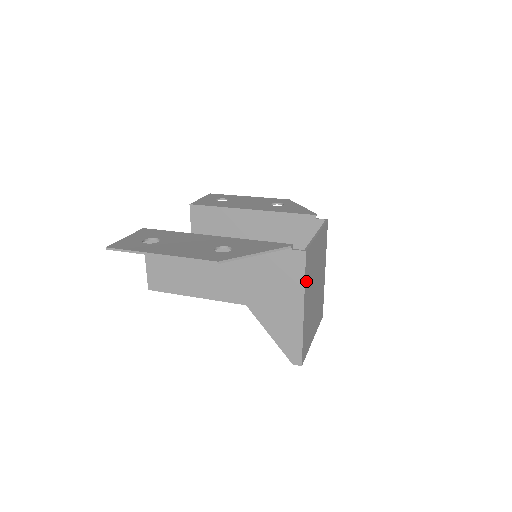
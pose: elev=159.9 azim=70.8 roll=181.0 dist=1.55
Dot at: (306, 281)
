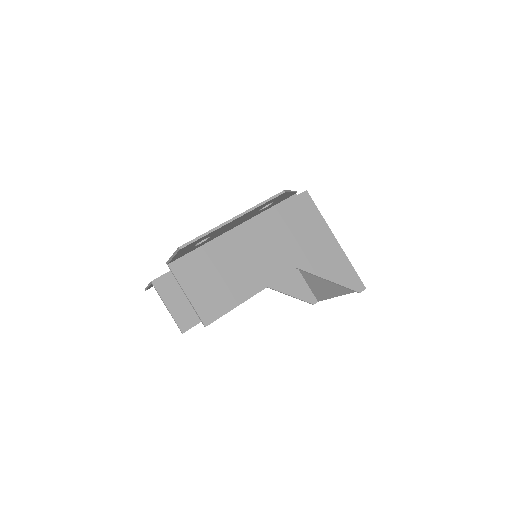
Dot at: occluded
